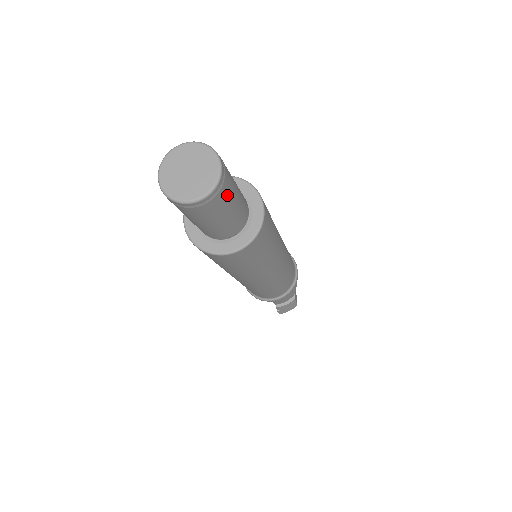
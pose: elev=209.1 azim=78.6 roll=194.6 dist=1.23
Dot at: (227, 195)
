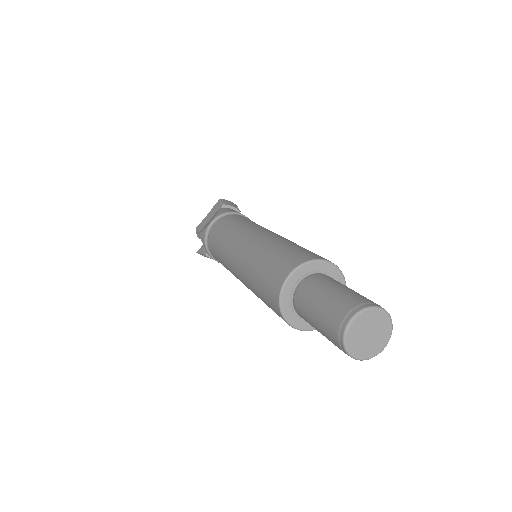
Dot at: occluded
